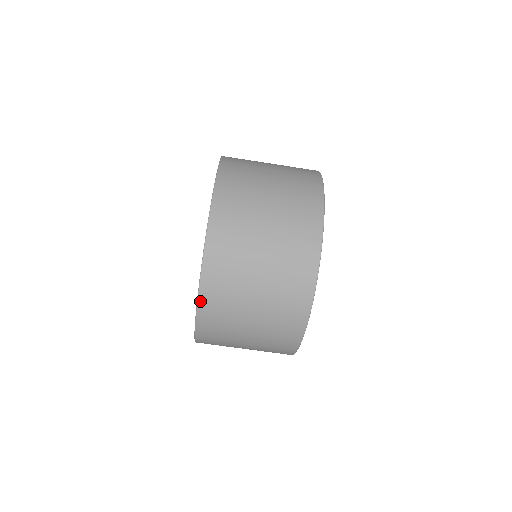
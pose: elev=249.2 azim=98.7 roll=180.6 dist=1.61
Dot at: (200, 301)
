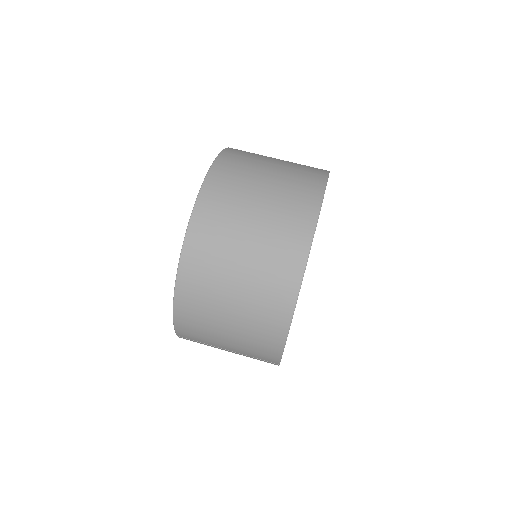
Dot at: (196, 209)
